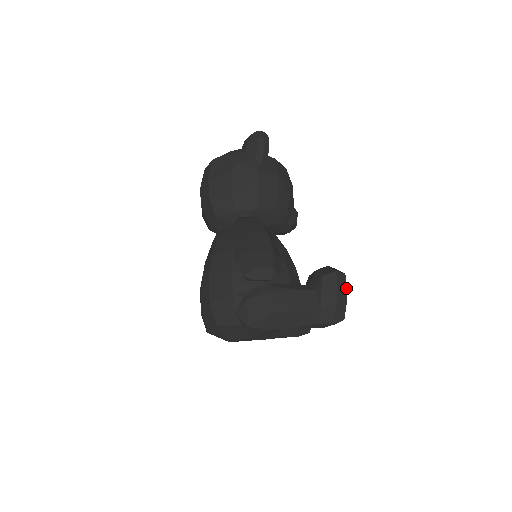
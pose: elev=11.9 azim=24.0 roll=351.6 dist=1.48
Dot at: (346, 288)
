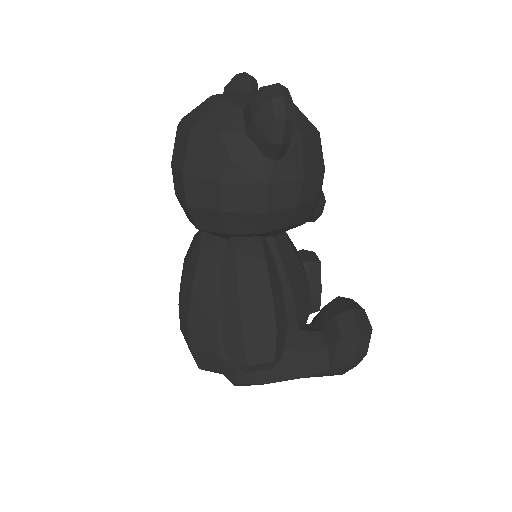
Dot at: occluded
